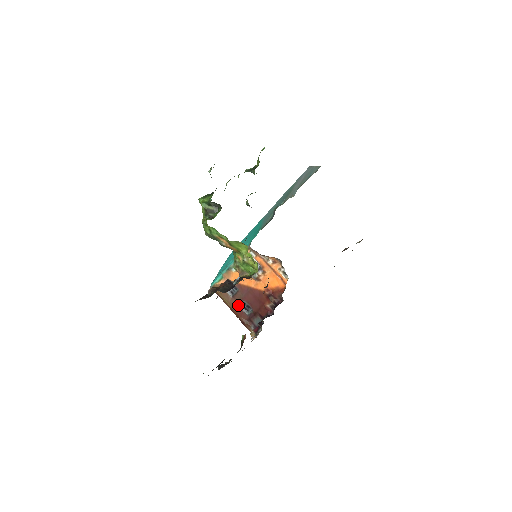
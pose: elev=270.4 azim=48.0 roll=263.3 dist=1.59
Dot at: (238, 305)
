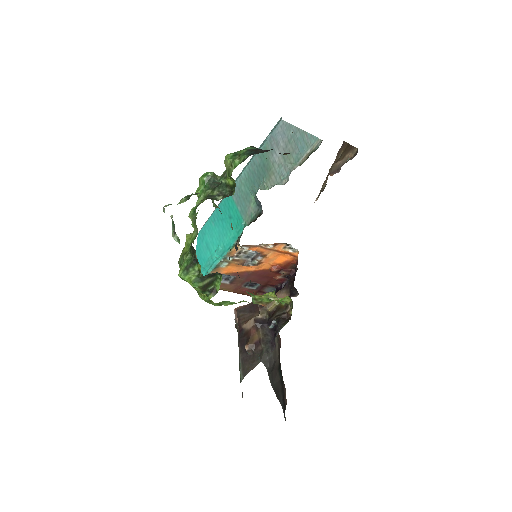
Dot at: (240, 287)
